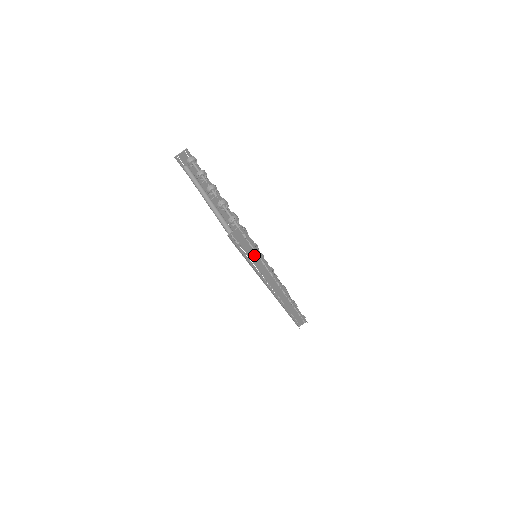
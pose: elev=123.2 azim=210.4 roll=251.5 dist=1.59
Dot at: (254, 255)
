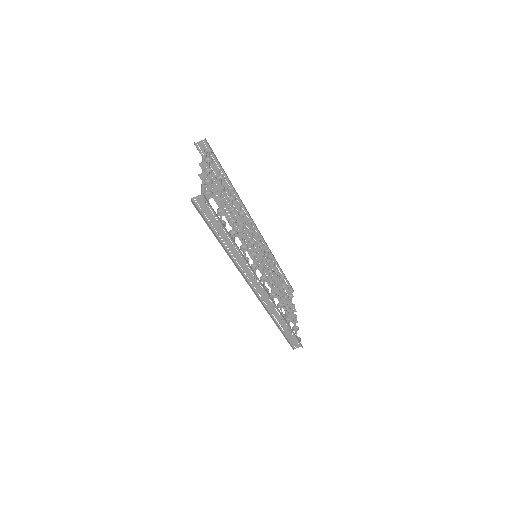
Dot at: (223, 232)
